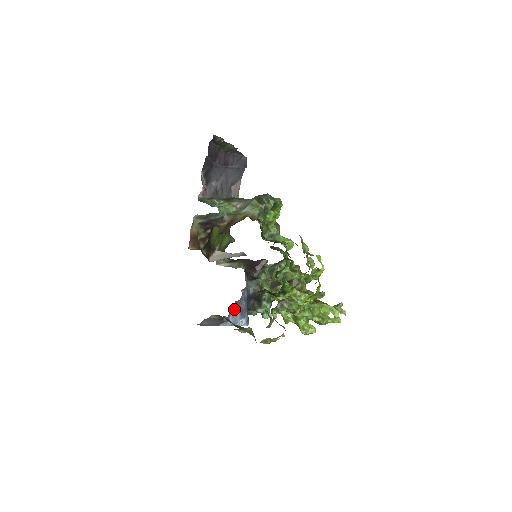
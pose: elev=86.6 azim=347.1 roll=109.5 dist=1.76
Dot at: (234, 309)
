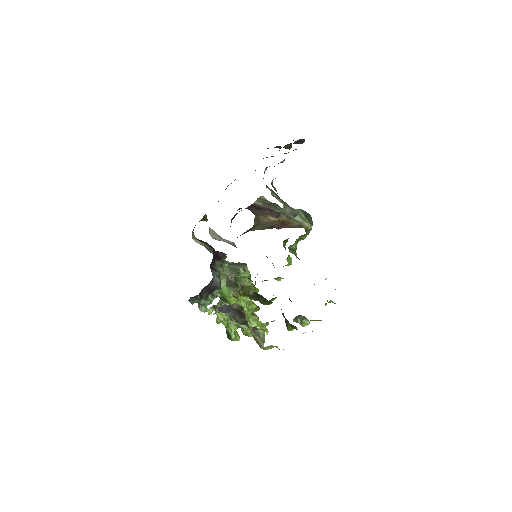
Dot at: occluded
